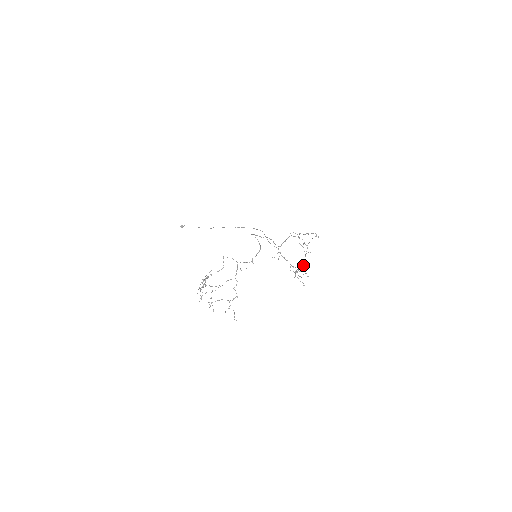
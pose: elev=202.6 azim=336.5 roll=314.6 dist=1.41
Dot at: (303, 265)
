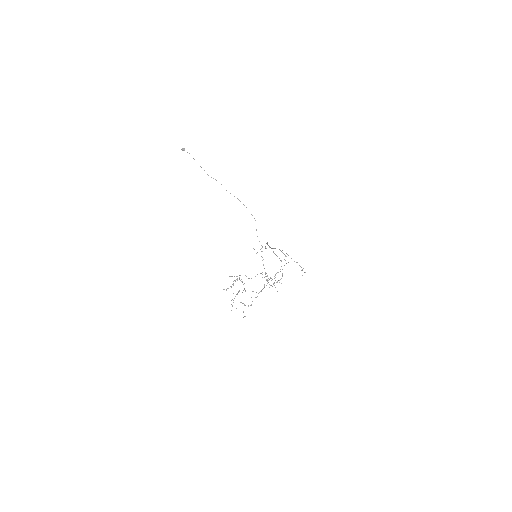
Dot at: occluded
